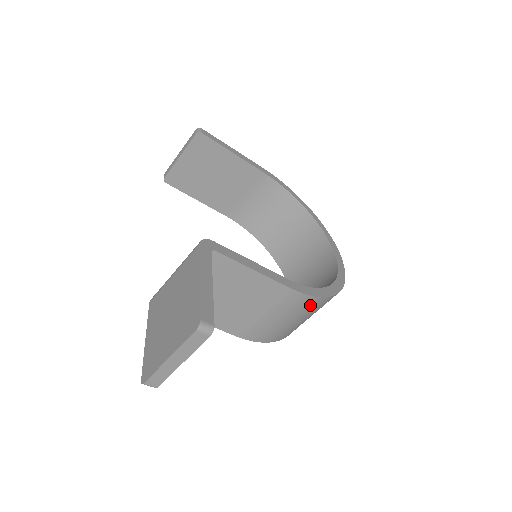
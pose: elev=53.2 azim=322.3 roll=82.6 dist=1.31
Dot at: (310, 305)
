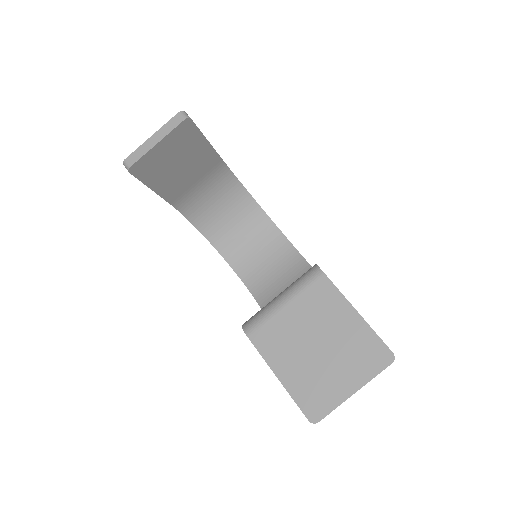
Dot at: occluded
